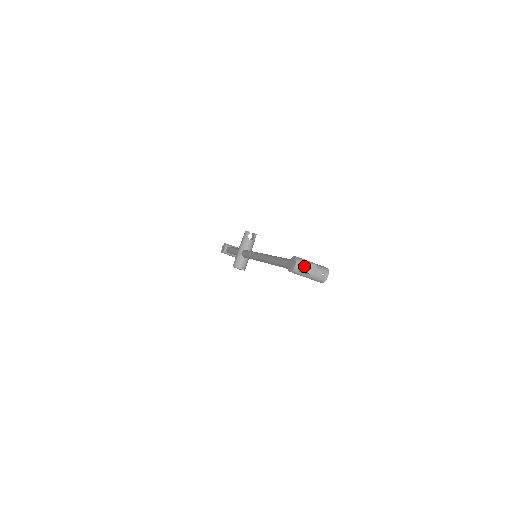
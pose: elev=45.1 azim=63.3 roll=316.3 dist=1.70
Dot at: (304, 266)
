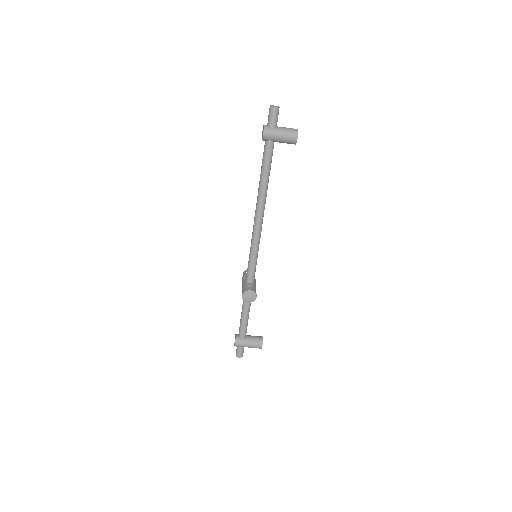
Dot at: occluded
